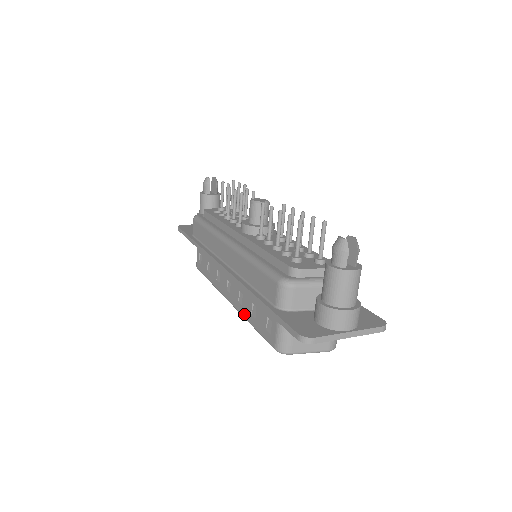
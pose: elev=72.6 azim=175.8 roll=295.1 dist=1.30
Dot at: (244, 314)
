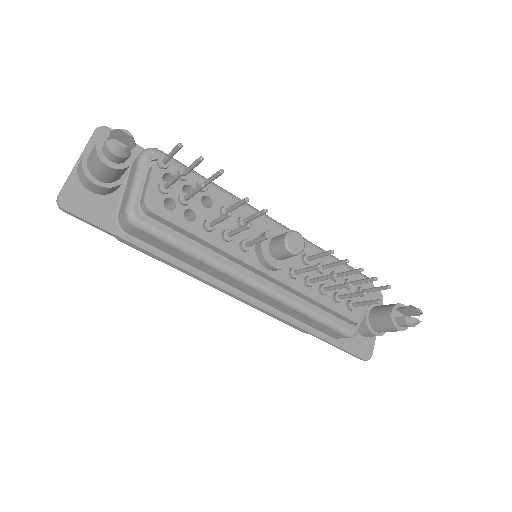
Dot at: (259, 310)
